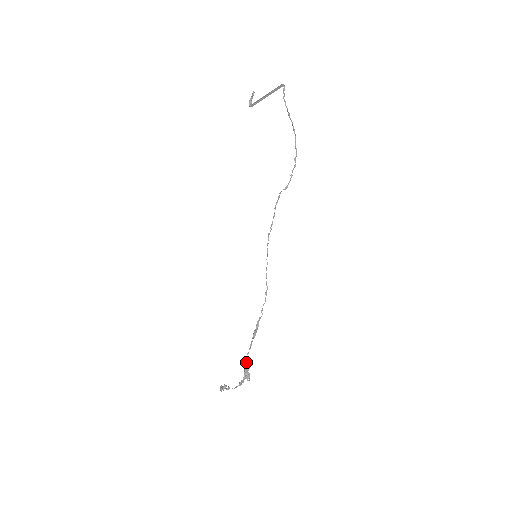
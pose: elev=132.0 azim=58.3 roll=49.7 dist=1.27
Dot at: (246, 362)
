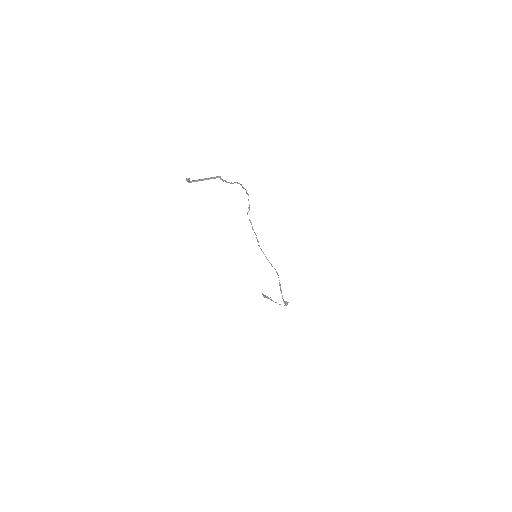
Dot at: (284, 301)
